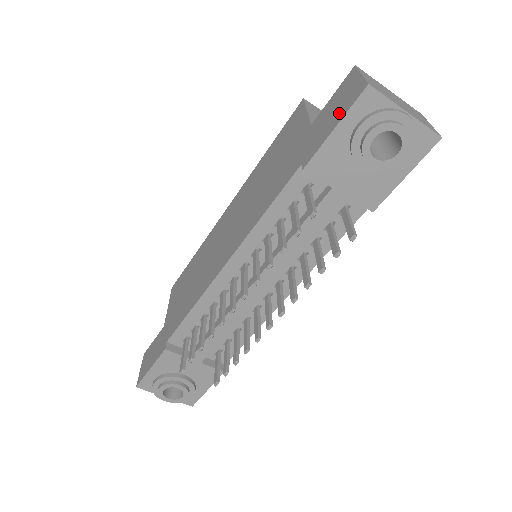
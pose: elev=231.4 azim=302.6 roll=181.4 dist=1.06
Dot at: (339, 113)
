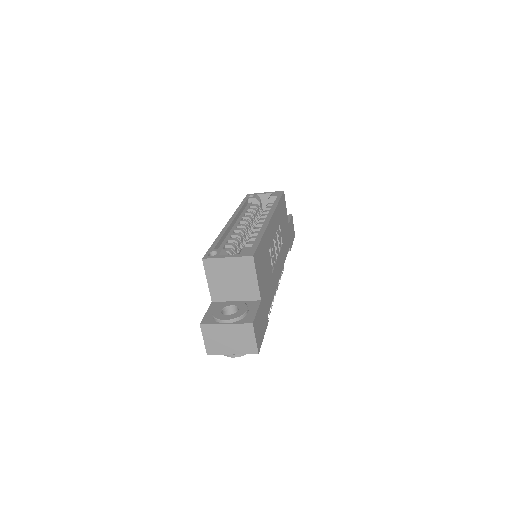
Dot at: occluded
